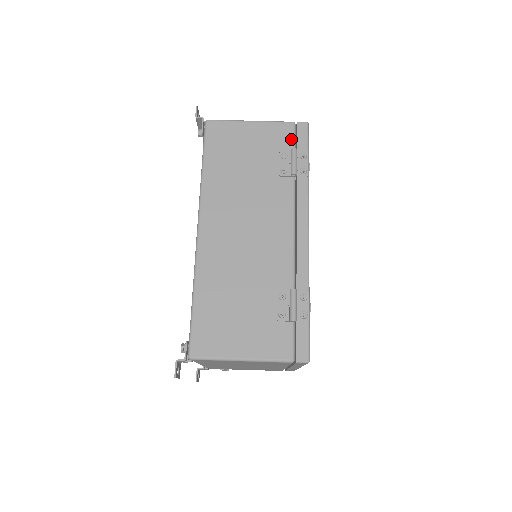
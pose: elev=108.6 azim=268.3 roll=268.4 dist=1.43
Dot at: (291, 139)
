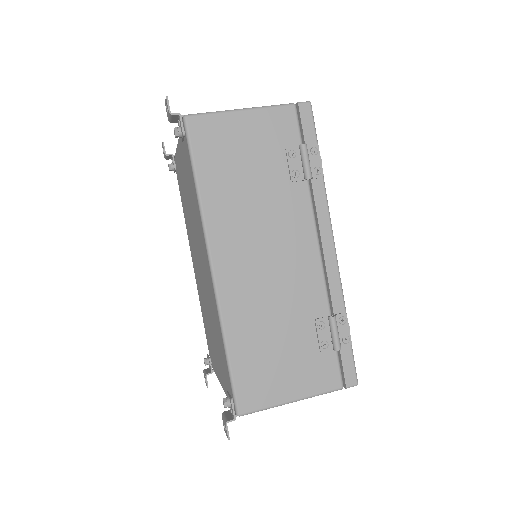
Dot at: (295, 129)
